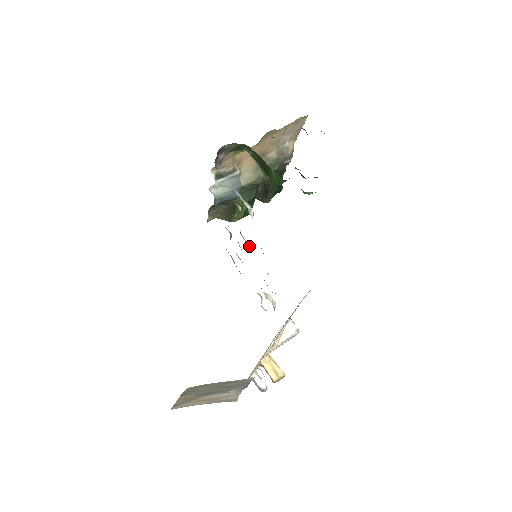
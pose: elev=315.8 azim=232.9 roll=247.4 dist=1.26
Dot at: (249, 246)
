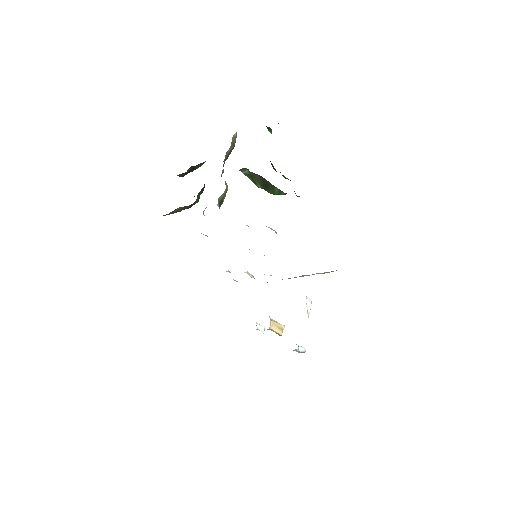
Dot at: occluded
